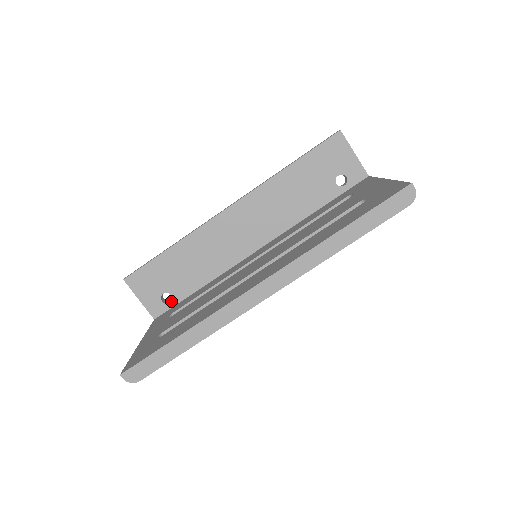
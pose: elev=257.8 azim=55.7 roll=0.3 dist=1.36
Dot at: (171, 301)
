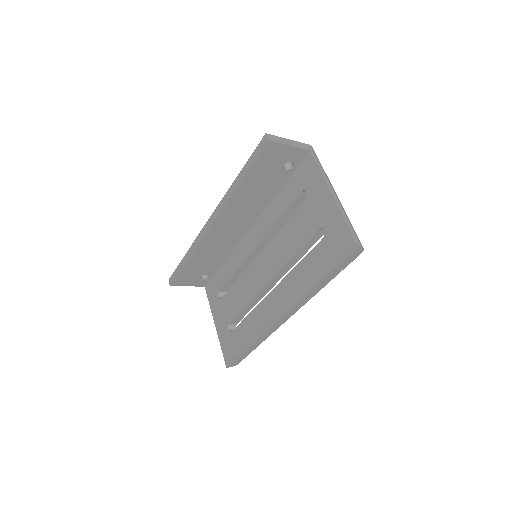
Dot at: (208, 276)
